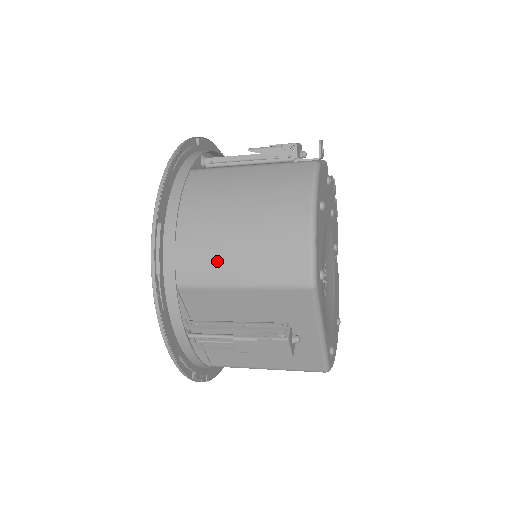
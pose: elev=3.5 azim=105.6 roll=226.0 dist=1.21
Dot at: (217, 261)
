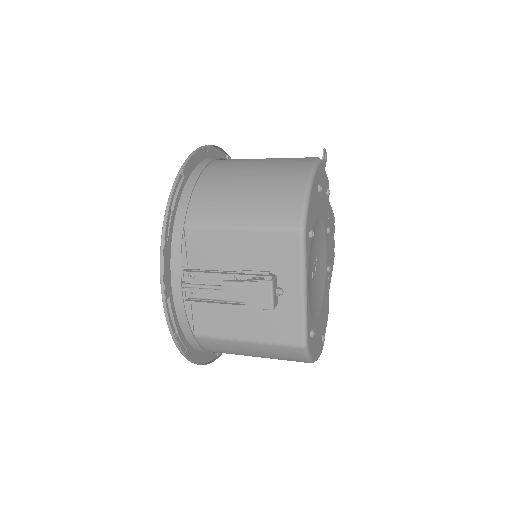
Dot at: (224, 206)
